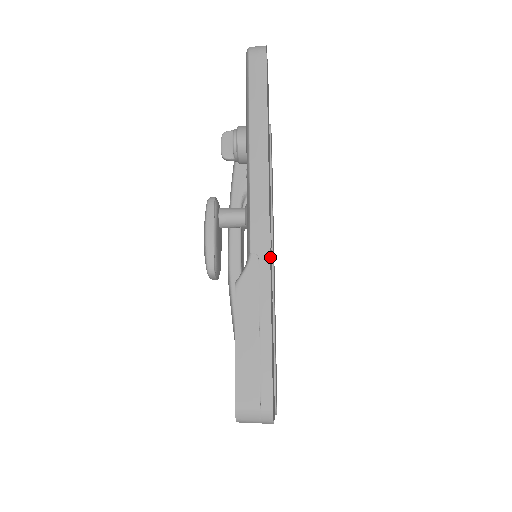
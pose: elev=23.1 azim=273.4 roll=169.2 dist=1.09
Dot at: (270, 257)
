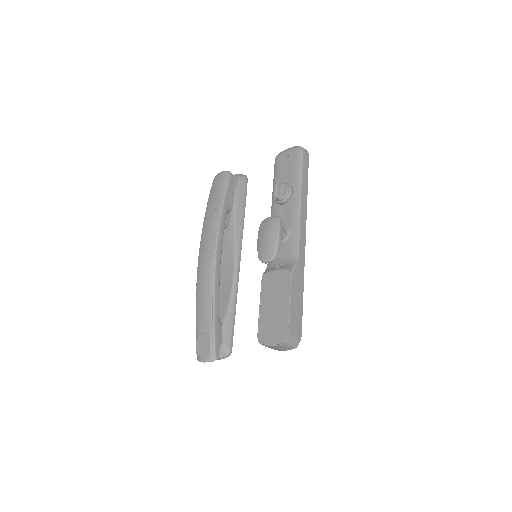
Dot at: (304, 262)
